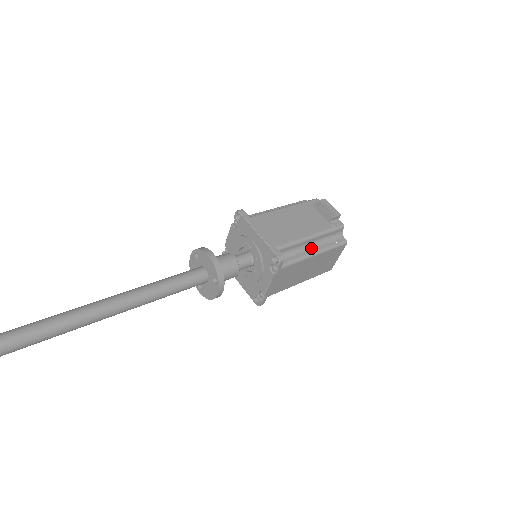
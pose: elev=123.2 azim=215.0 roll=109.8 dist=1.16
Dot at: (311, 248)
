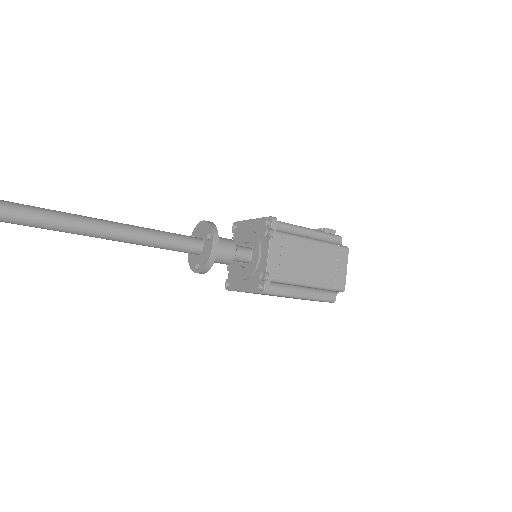
Dot at: occluded
